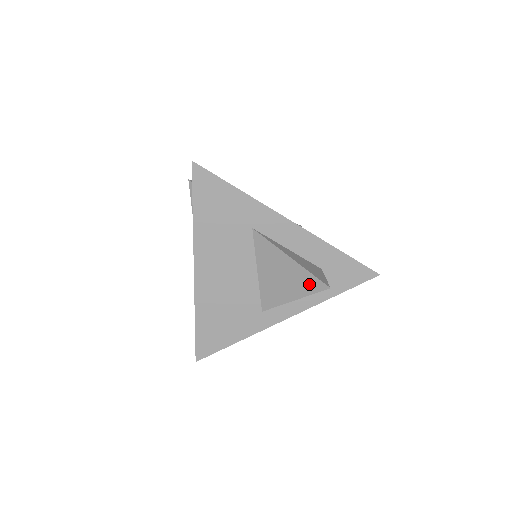
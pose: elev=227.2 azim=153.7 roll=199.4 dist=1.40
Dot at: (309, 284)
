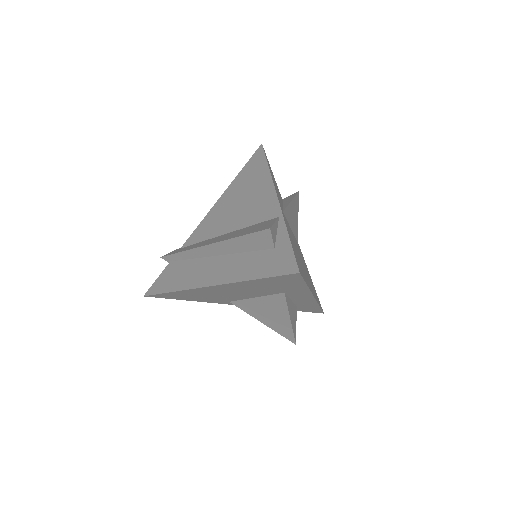
Dot at: (285, 333)
